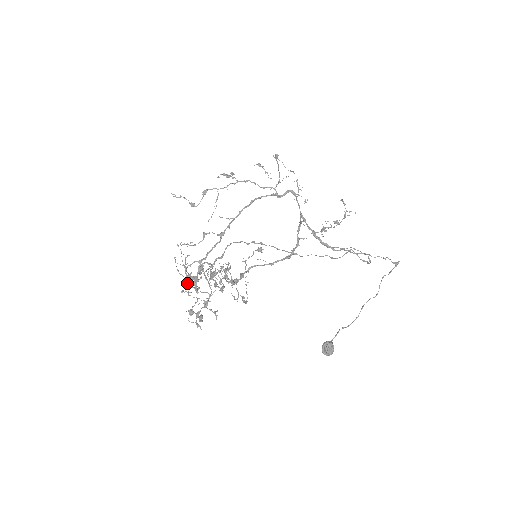
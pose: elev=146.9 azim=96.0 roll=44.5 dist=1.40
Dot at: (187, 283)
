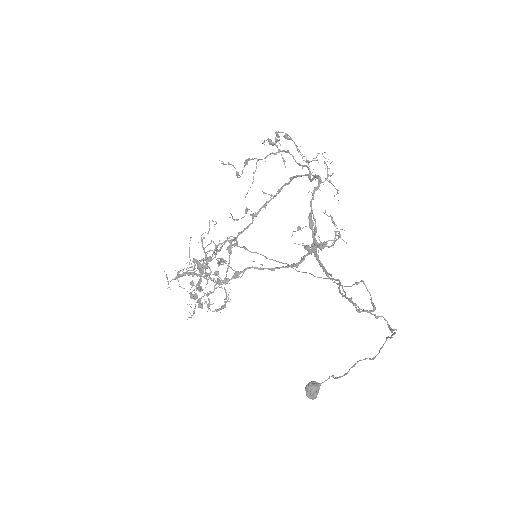
Dot at: occluded
